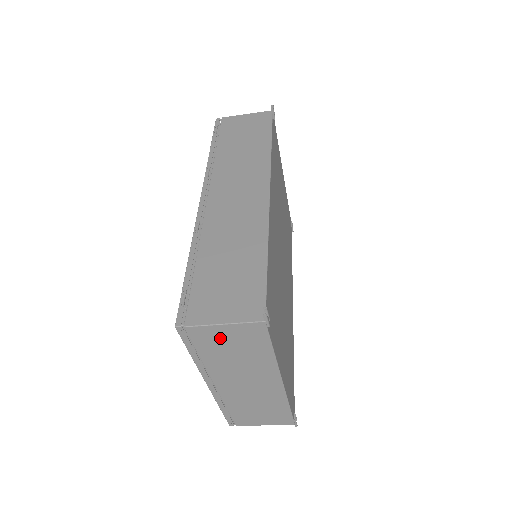
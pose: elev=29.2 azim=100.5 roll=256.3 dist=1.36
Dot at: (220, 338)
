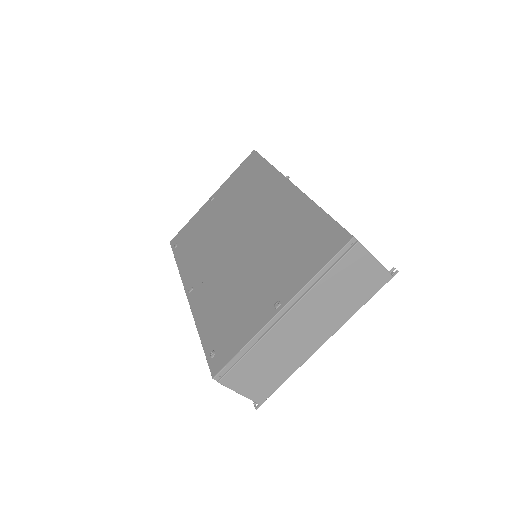
Dot at: (358, 269)
